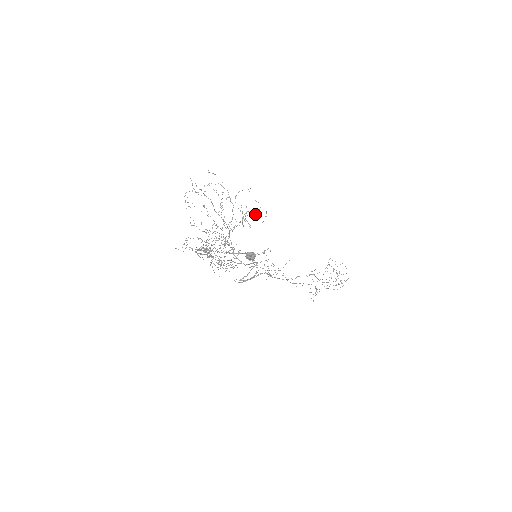
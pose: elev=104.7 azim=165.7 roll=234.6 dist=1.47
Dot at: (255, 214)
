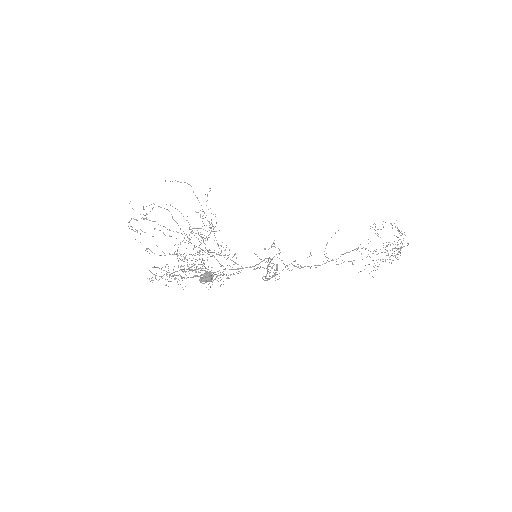
Dot at: (198, 228)
